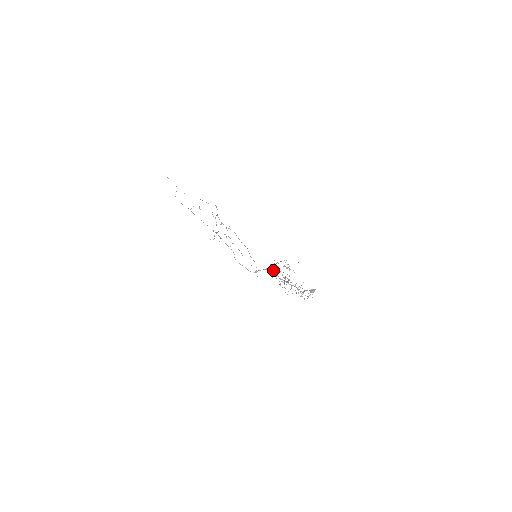
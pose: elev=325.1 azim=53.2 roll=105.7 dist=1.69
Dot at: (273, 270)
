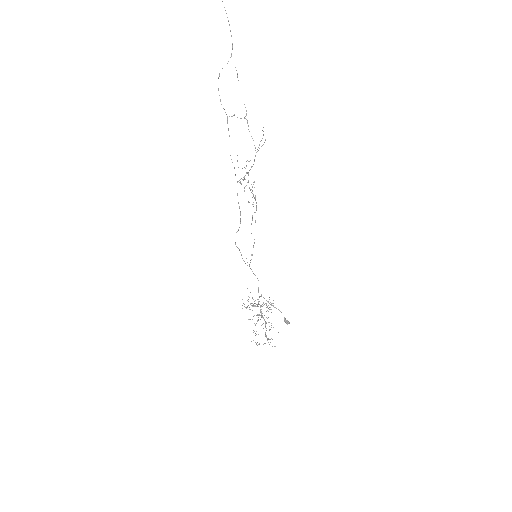
Dot at: (246, 308)
